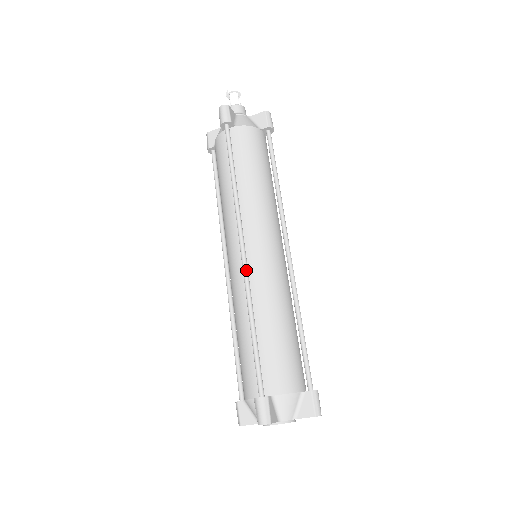
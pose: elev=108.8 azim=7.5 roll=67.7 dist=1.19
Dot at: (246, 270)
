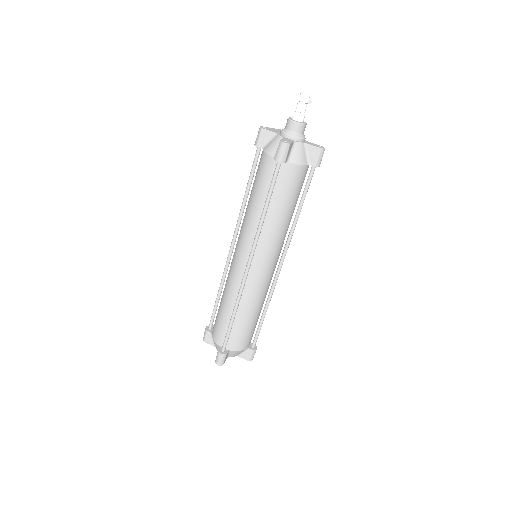
Dot at: (244, 284)
